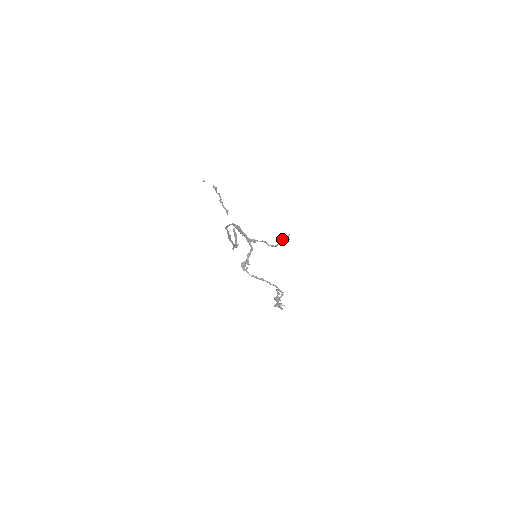
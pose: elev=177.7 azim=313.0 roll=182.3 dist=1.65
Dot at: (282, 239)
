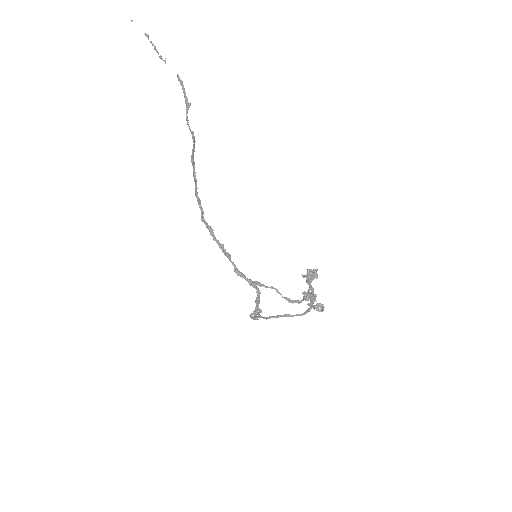
Dot at: (303, 296)
